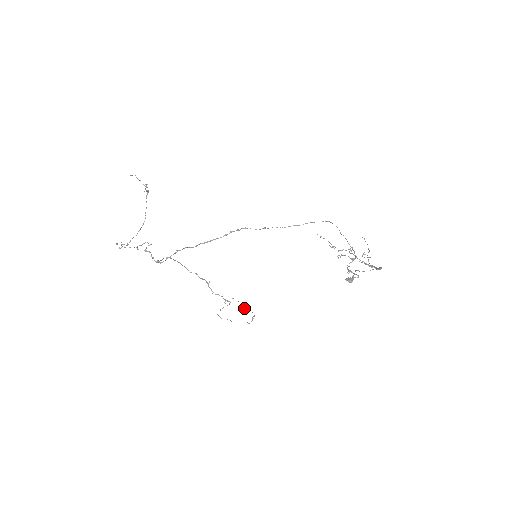
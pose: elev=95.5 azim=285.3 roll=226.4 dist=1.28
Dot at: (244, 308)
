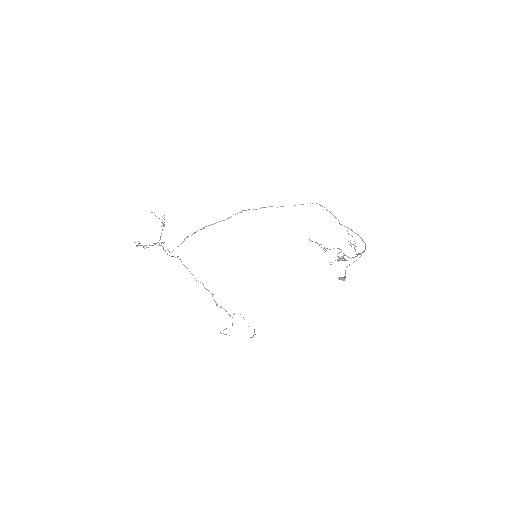
Dot at: occluded
